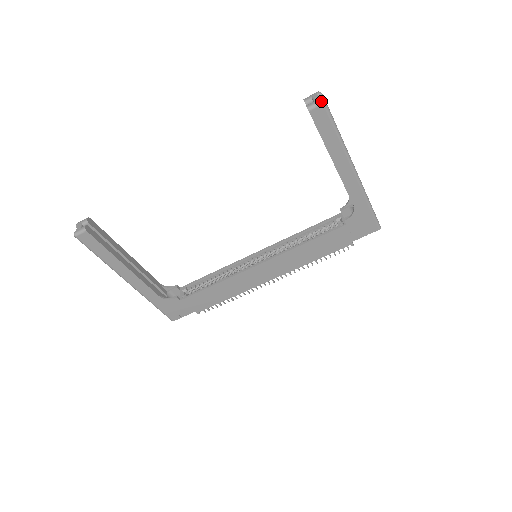
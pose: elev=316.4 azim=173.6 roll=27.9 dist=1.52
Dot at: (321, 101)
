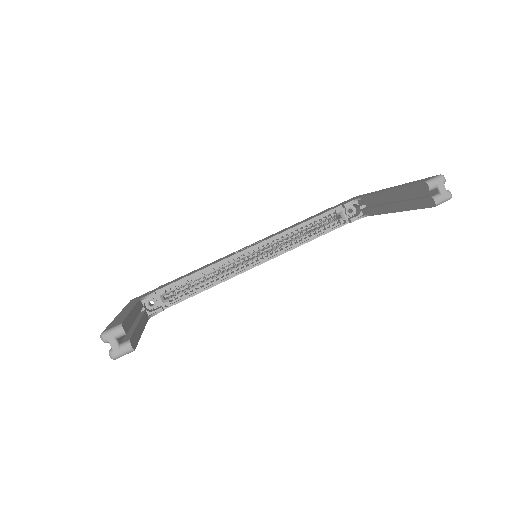
Dot at: (450, 198)
